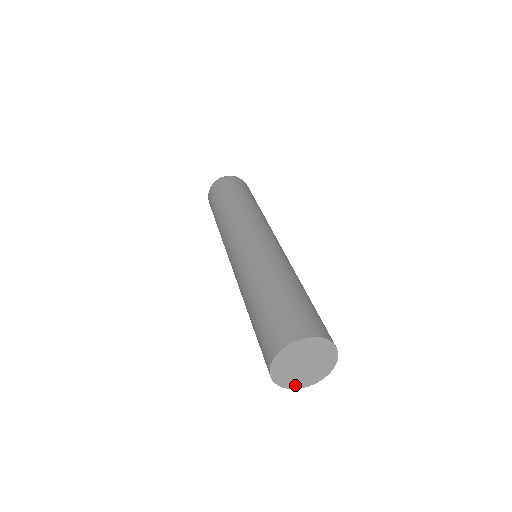
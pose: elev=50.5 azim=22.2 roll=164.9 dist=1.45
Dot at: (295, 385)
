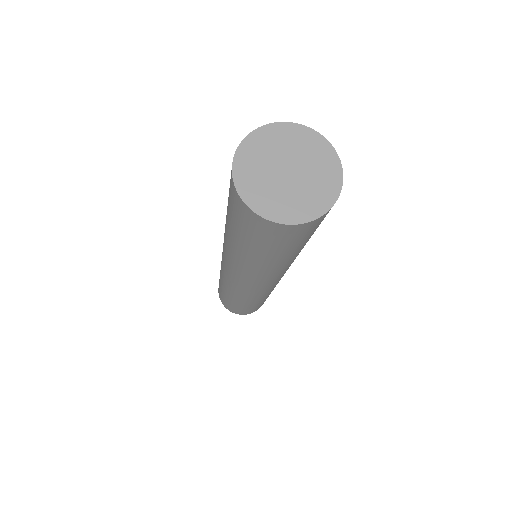
Dot at: (249, 194)
